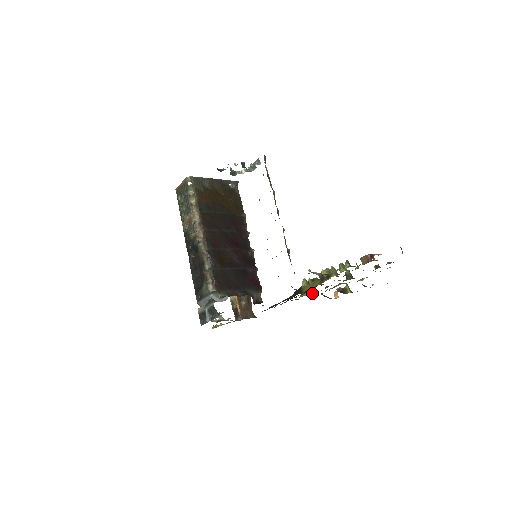
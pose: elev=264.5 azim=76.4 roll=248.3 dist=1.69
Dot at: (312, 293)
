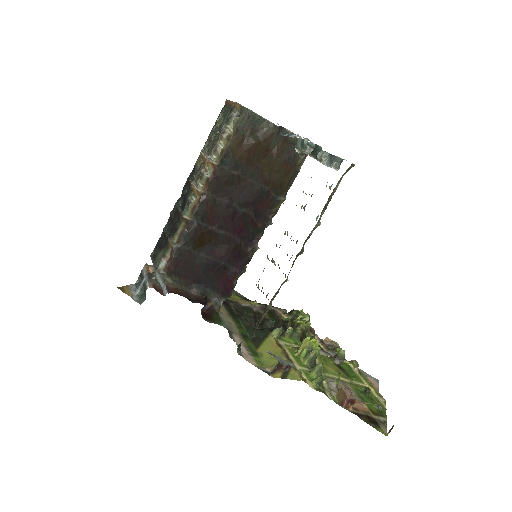
Dot at: occluded
